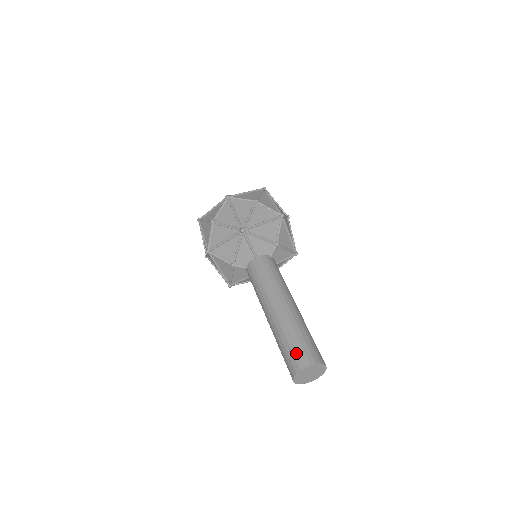
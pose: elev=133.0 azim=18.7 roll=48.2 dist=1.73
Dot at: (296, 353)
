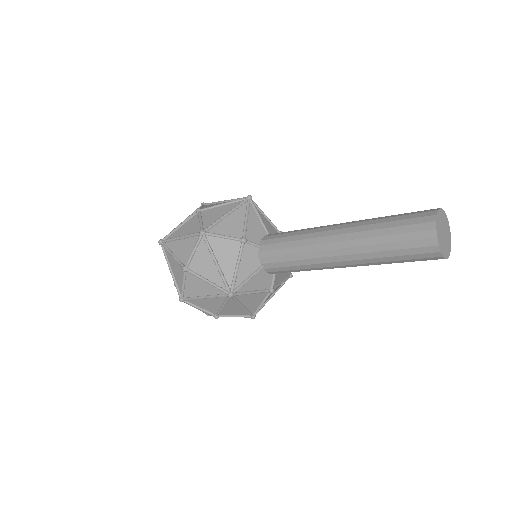
Dot at: (413, 212)
